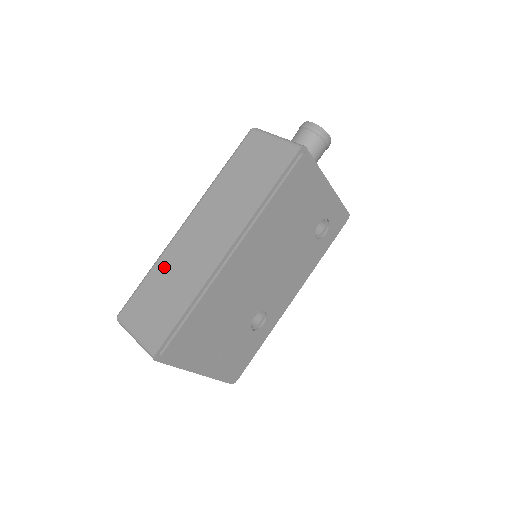
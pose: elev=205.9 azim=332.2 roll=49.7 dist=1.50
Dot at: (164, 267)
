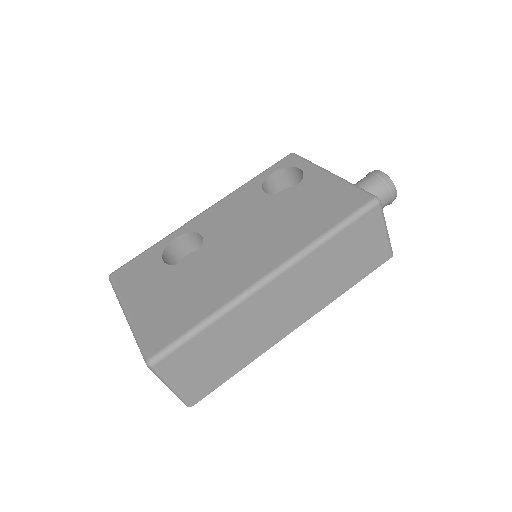
Dot at: (230, 326)
